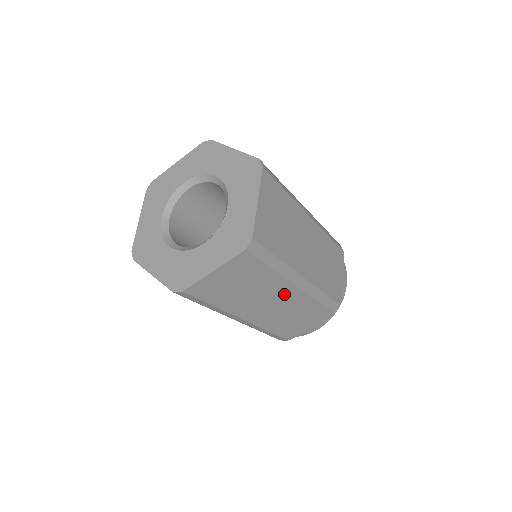
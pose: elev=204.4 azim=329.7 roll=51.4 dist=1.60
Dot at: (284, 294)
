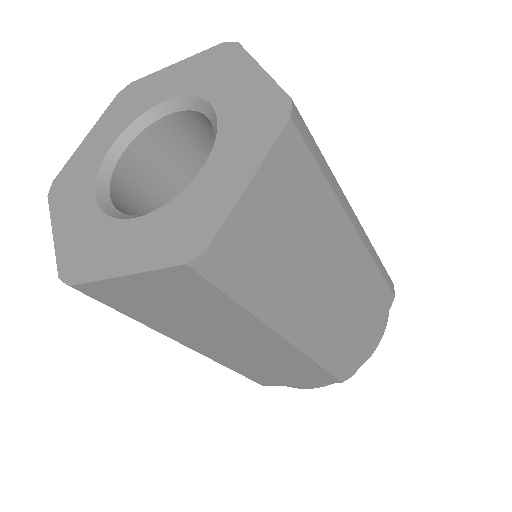
Dot at: (261, 341)
